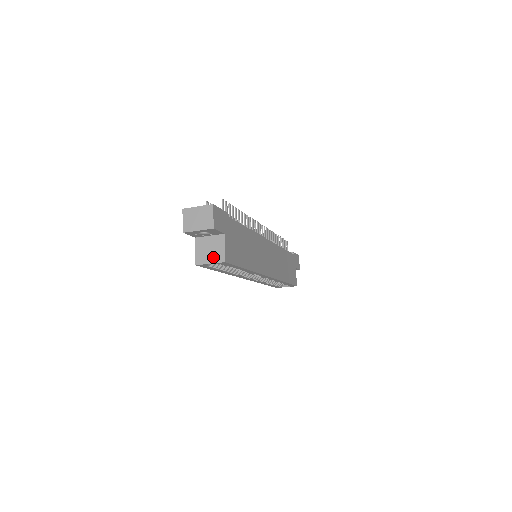
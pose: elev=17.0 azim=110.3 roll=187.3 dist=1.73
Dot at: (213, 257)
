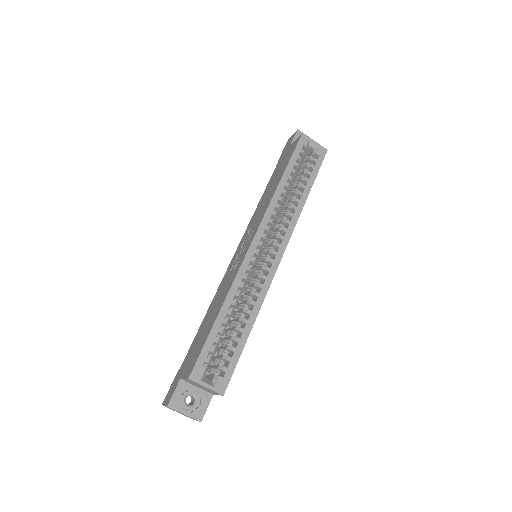
Dot at: (315, 146)
